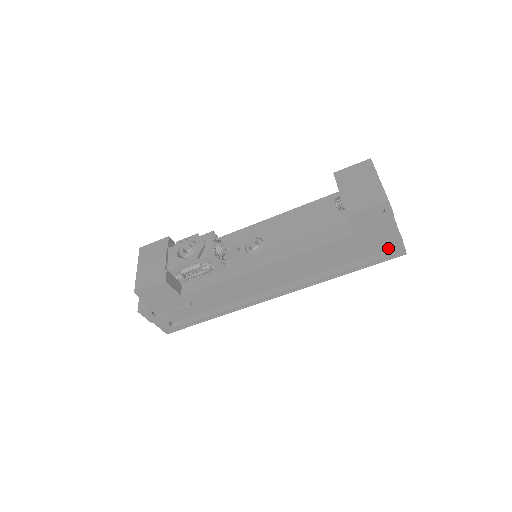
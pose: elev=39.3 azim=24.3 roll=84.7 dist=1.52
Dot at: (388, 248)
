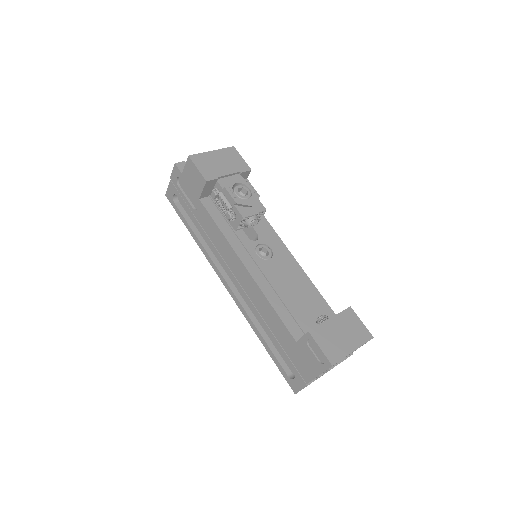
Dot at: occluded
